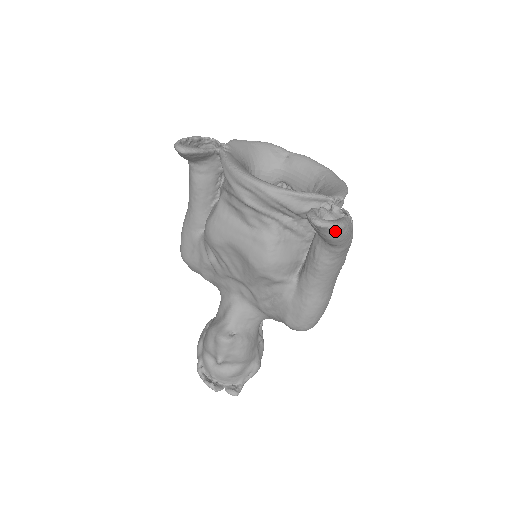
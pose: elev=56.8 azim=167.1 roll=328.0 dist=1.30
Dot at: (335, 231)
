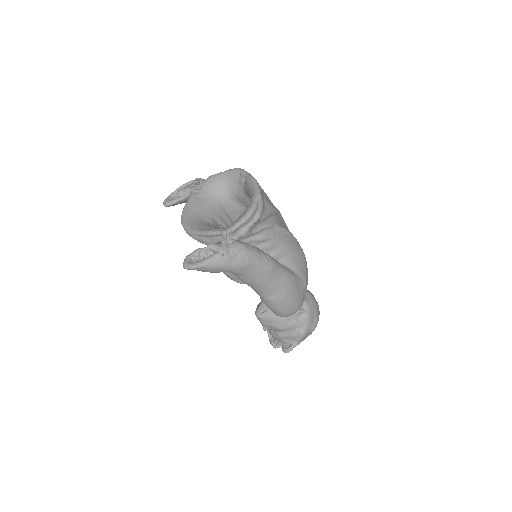
Dot at: (198, 269)
